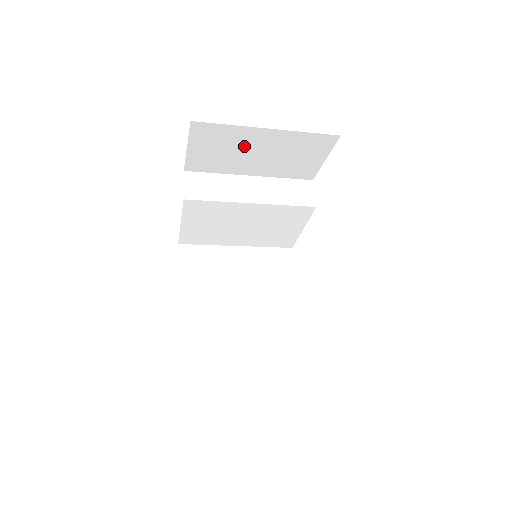
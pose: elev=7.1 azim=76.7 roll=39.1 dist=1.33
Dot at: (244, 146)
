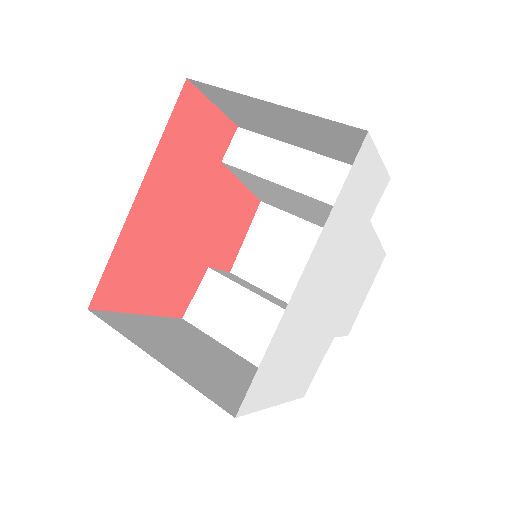
Dot at: (264, 115)
